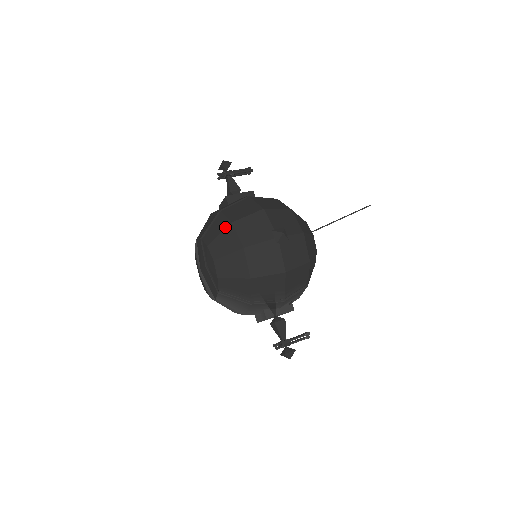
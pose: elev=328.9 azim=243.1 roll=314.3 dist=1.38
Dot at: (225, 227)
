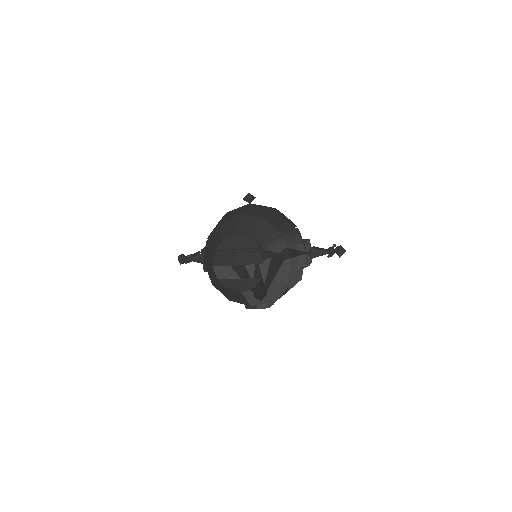
Dot at: (219, 227)
